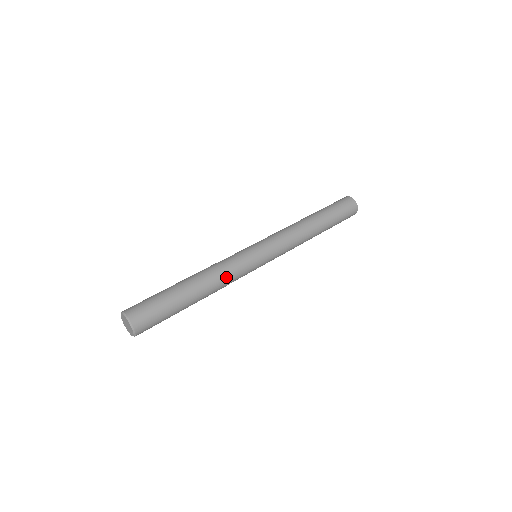
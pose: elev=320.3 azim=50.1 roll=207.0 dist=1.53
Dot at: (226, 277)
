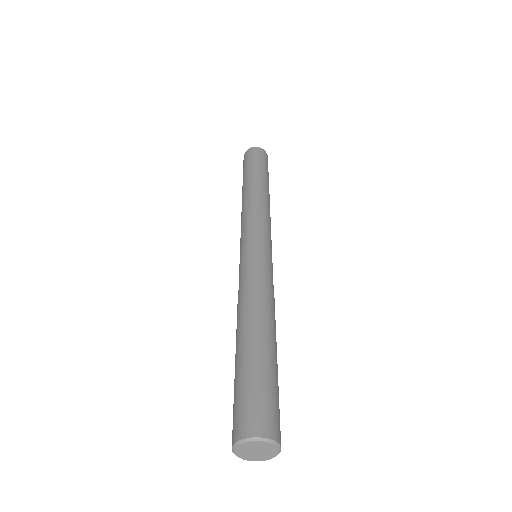
Dot at: occluded
